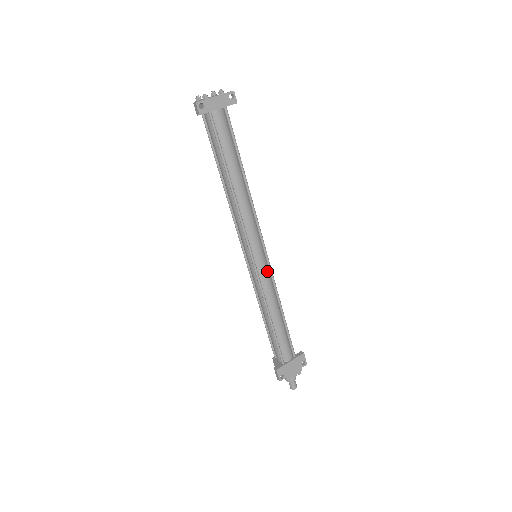
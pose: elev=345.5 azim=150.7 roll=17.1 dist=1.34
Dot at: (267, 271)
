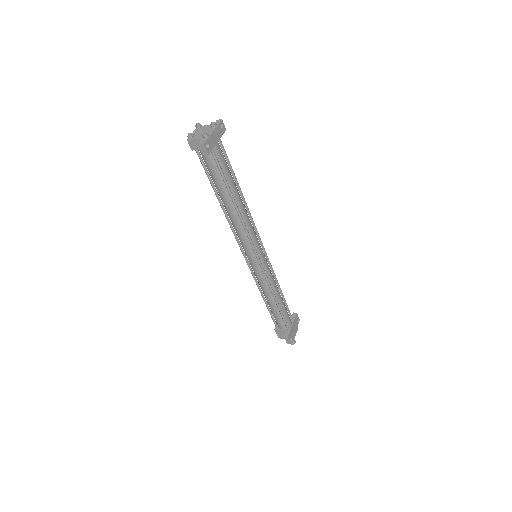
Dot at: occluded
